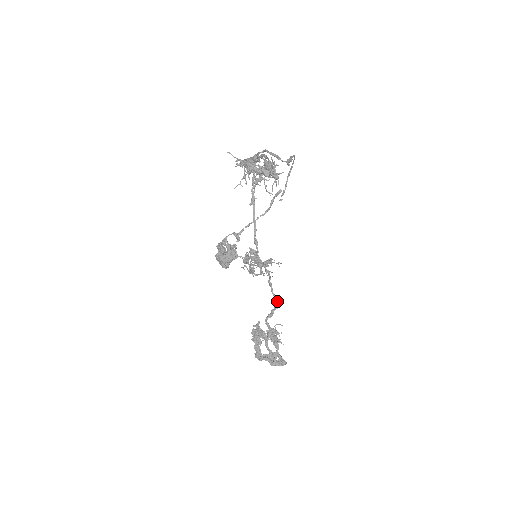
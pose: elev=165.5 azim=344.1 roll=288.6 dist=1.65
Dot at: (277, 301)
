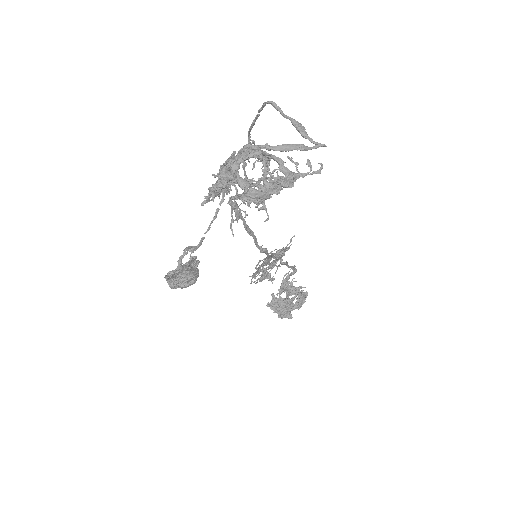
Dot at: (294, 268)
